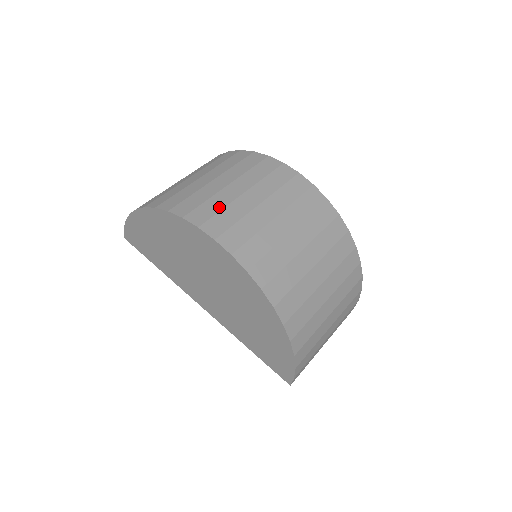
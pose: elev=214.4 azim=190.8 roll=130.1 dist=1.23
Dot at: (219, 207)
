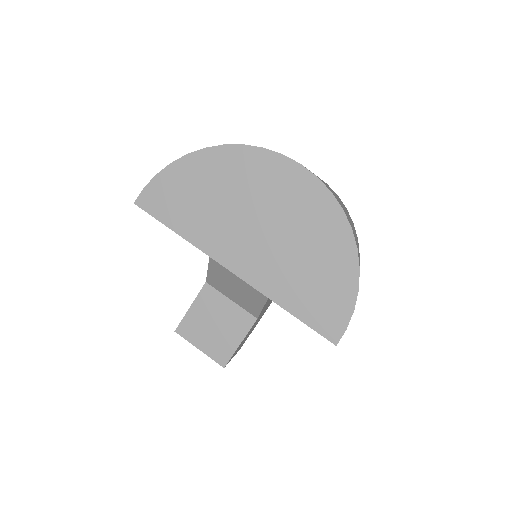
Dot at: occluded
